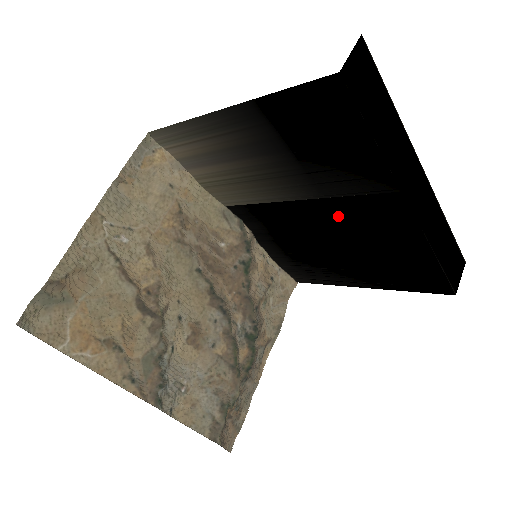
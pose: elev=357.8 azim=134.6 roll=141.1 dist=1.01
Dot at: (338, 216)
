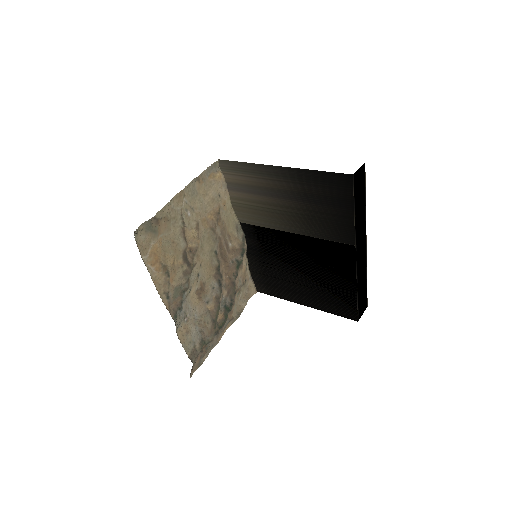
Dot at: (312, 250)
